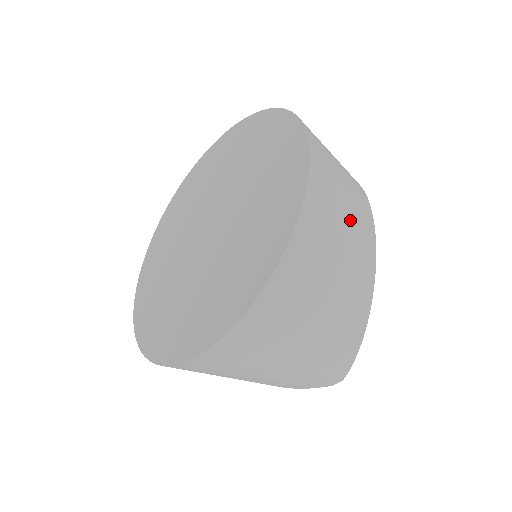
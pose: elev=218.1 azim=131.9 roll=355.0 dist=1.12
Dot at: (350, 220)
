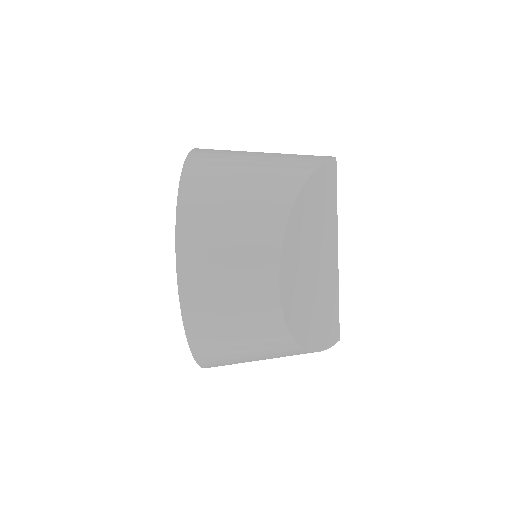
Dot at: (245, 331)
